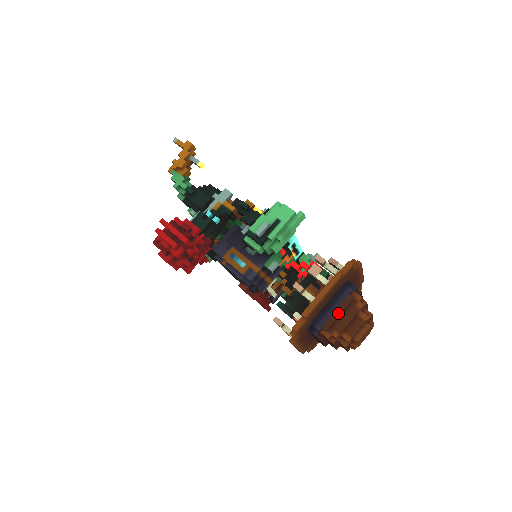
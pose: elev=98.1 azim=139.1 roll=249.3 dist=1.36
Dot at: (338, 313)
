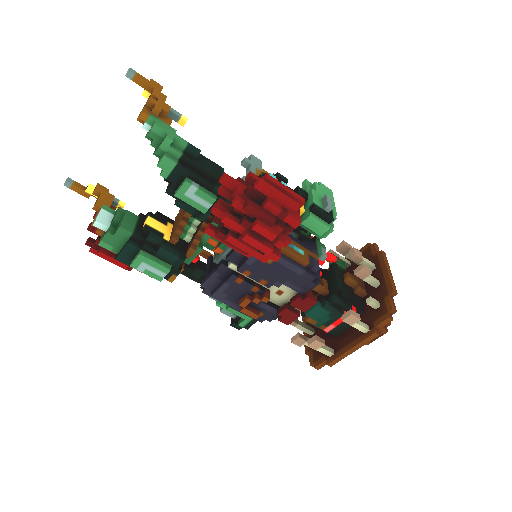
Dot at: occluded
